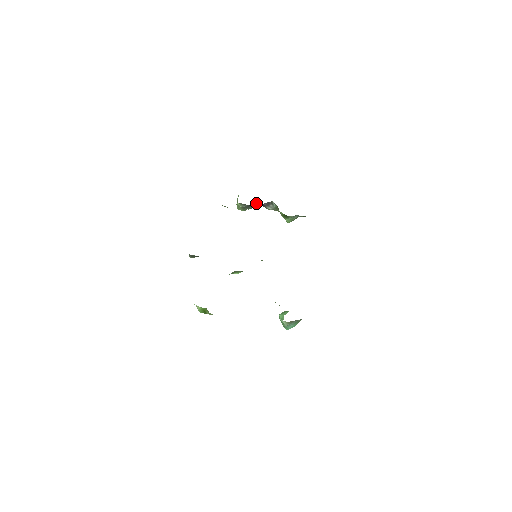
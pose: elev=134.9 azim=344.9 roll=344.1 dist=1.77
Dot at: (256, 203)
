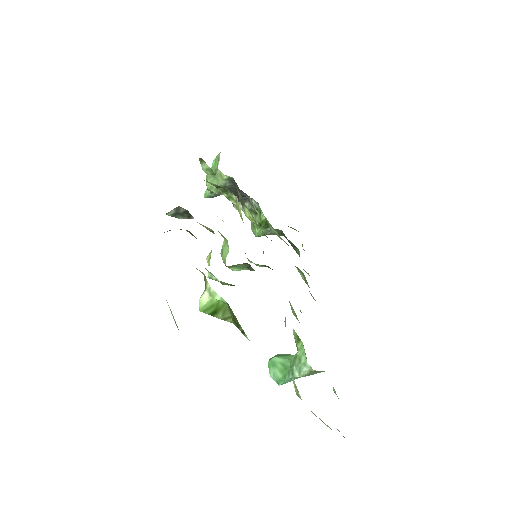
Dot at: occluded
